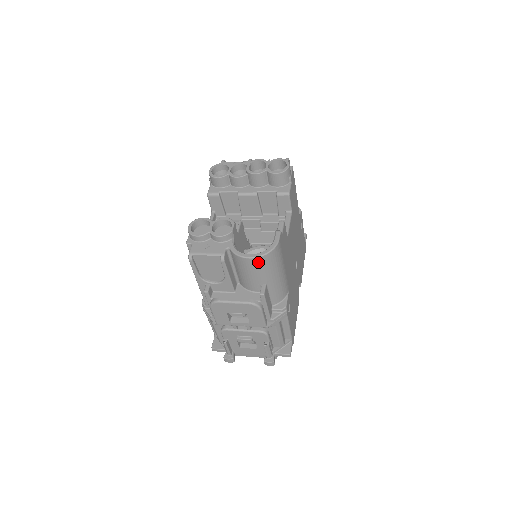
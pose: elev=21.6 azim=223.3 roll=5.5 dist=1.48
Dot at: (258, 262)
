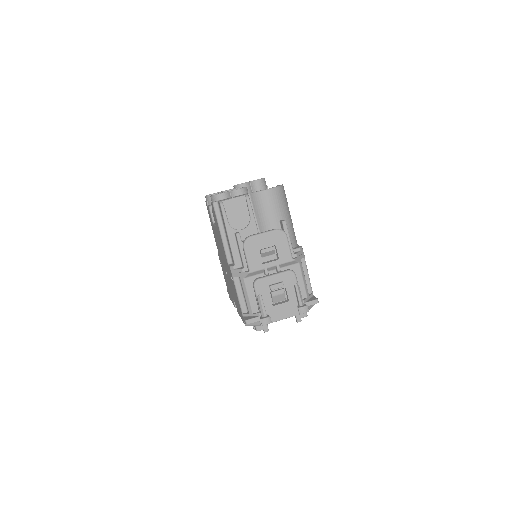
Dot at: (275, 193)
